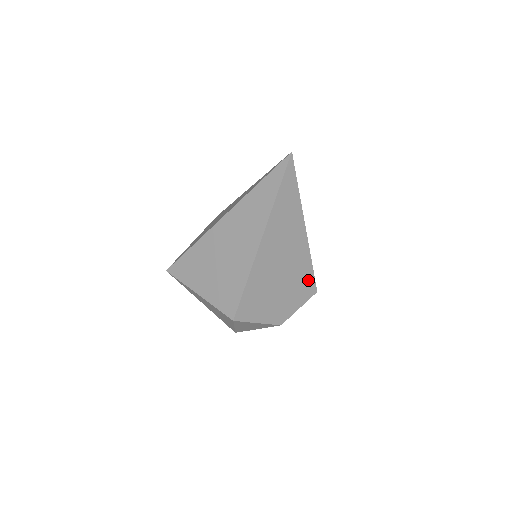
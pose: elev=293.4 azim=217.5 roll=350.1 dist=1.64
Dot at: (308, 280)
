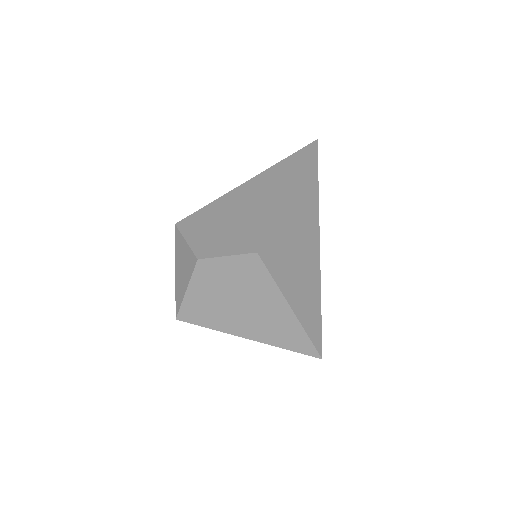
Dot at: (258, 234)
